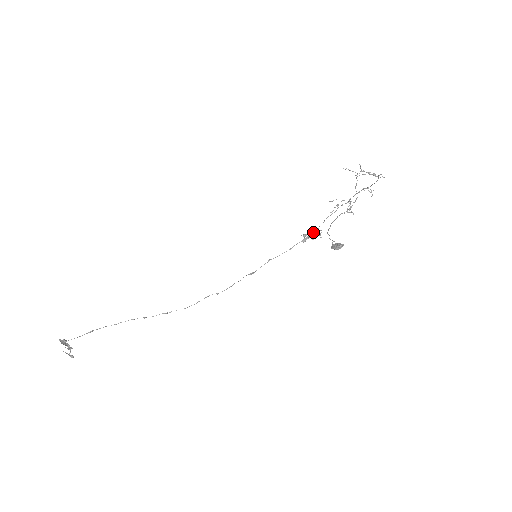
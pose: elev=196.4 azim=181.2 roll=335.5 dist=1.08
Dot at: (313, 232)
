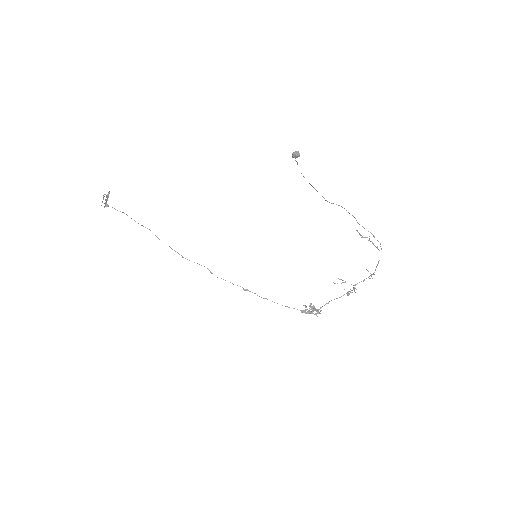
Dot at: (313, 305)
